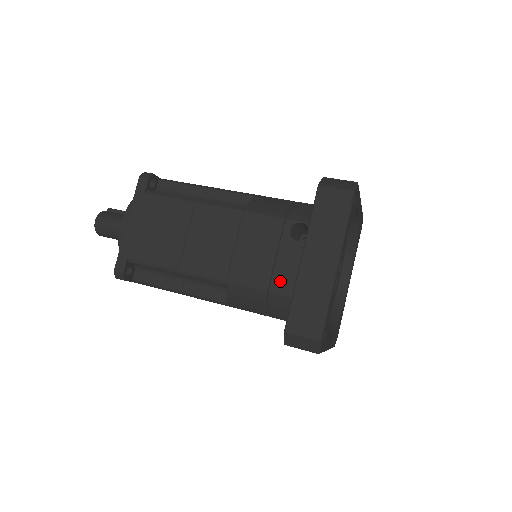
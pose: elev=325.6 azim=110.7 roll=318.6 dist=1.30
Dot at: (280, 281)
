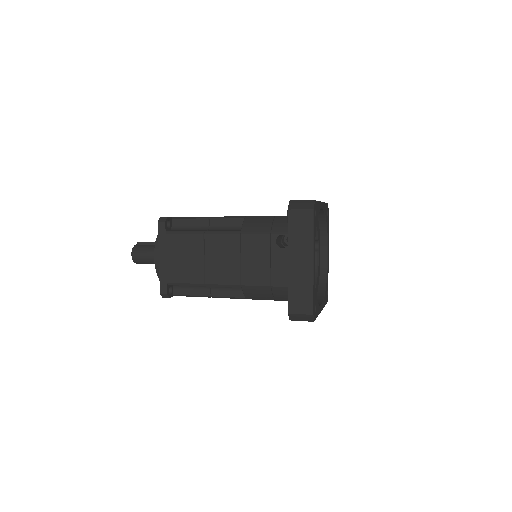
Dot at: (277, 278)
